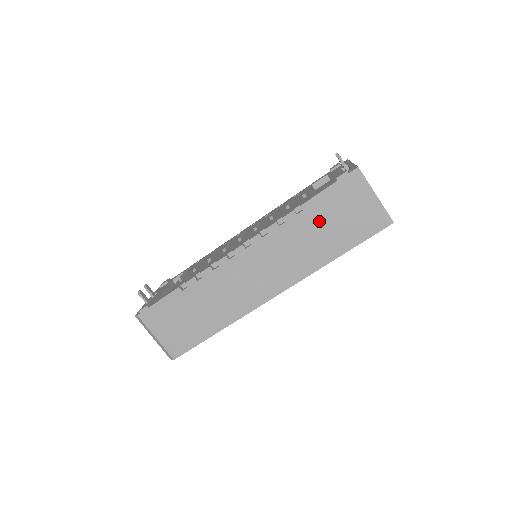
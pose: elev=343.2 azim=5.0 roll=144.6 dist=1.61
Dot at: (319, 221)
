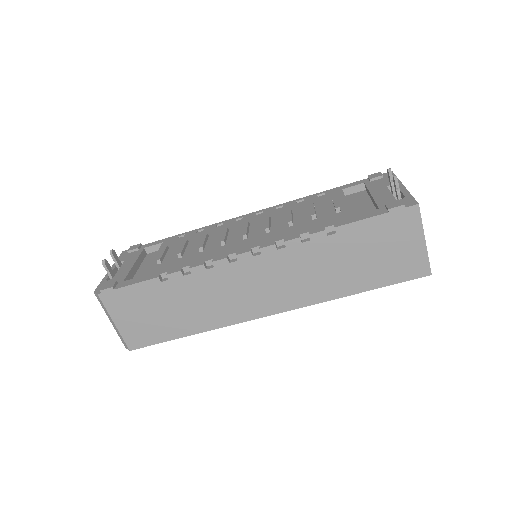
Dot at: (350, 250)
